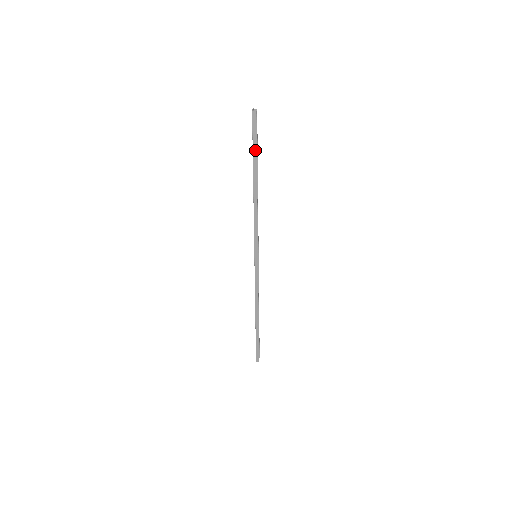
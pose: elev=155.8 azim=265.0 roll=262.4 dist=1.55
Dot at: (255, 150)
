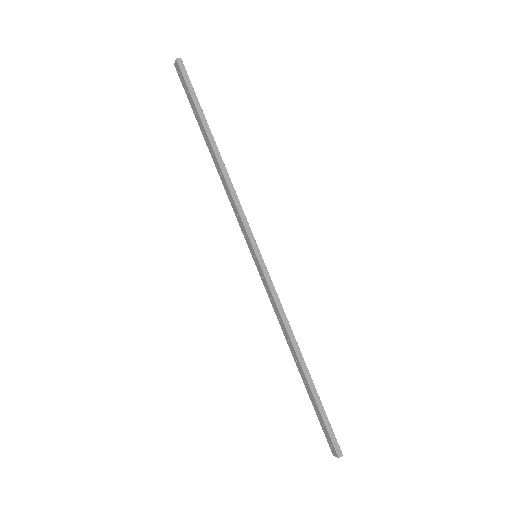
Dot at: (197, 103)
